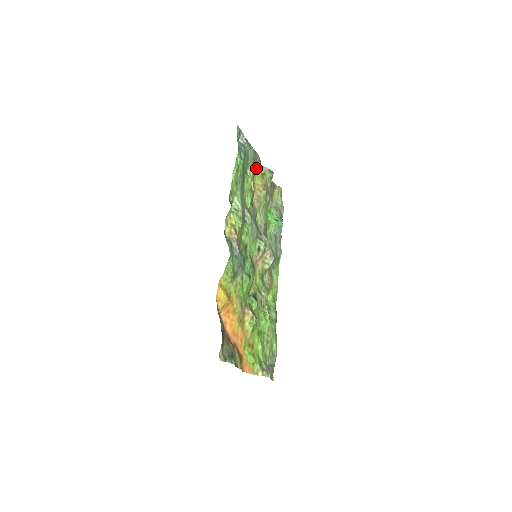
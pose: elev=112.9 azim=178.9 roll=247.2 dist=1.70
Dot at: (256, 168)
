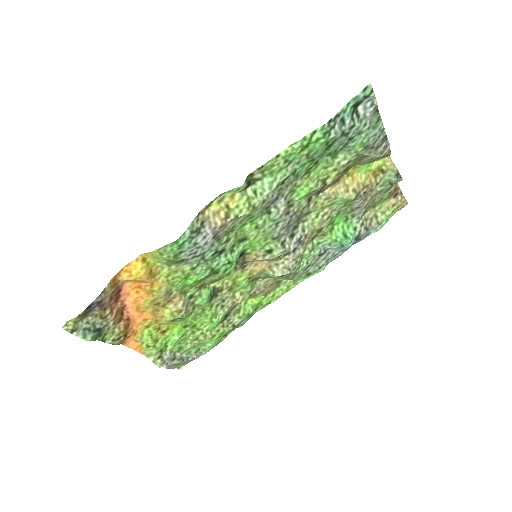
Dot at: (369, 158)
